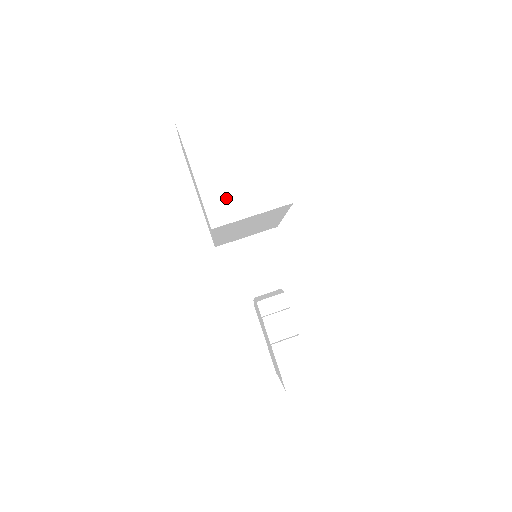
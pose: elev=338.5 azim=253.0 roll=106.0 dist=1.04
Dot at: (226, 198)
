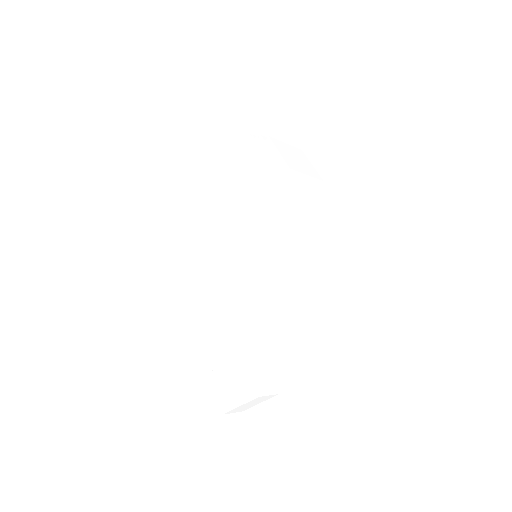
Dot at: (293, 162)
